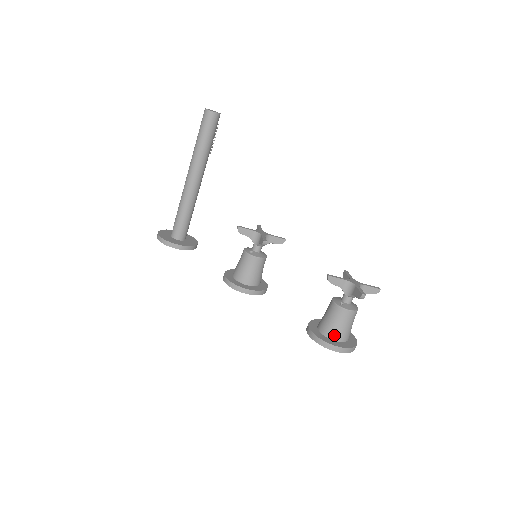
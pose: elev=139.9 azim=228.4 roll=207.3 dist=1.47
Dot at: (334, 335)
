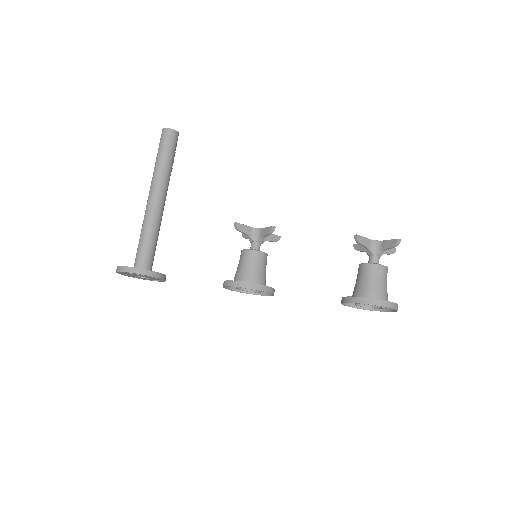
Dot at: (379, 295)
